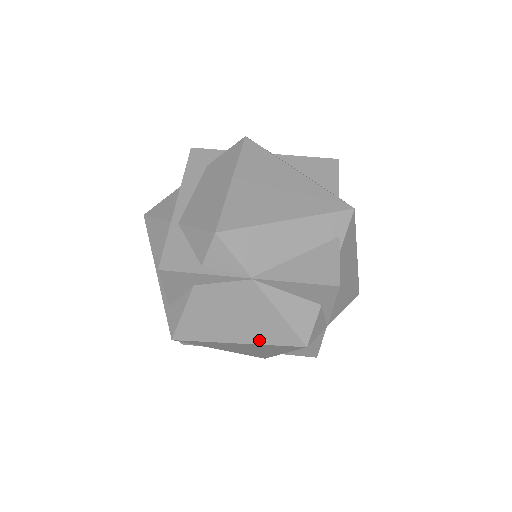
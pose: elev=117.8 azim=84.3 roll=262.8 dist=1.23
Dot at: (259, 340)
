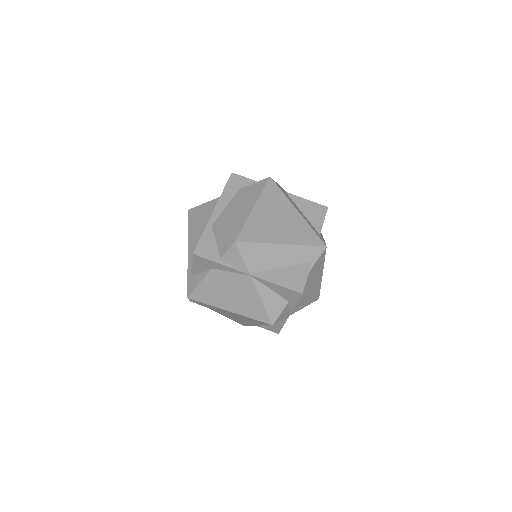
Dot at: (244, 313)
